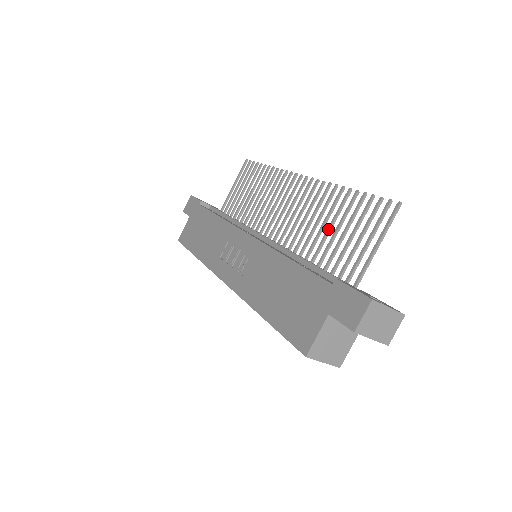
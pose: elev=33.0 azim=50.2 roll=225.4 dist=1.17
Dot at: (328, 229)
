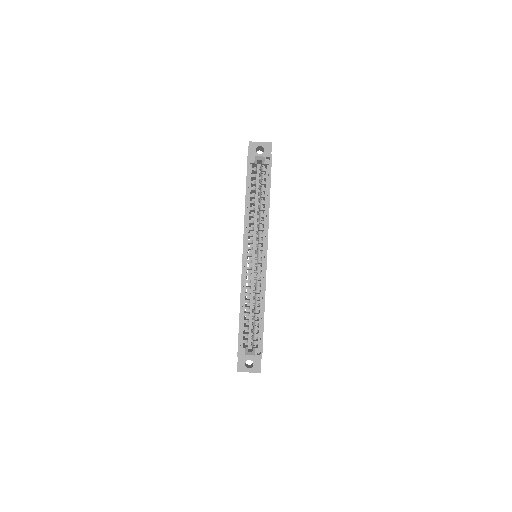
Dot at: occluded
